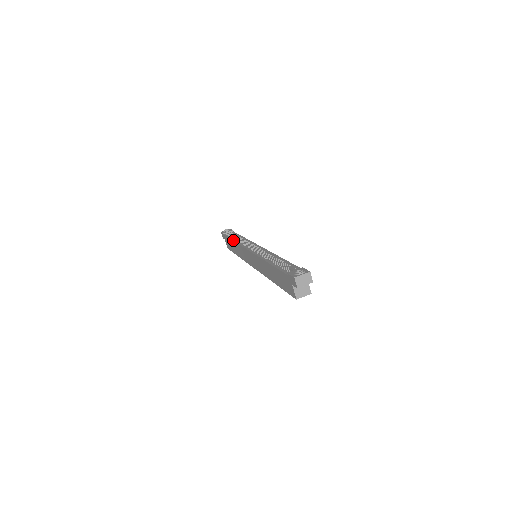
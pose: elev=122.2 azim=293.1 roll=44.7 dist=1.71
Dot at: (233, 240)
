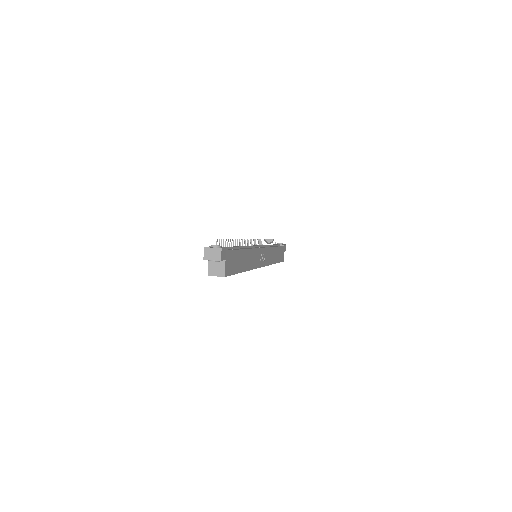
Dot at: occluded
